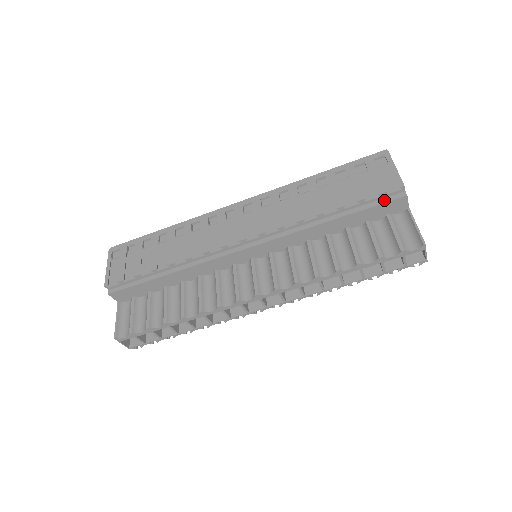
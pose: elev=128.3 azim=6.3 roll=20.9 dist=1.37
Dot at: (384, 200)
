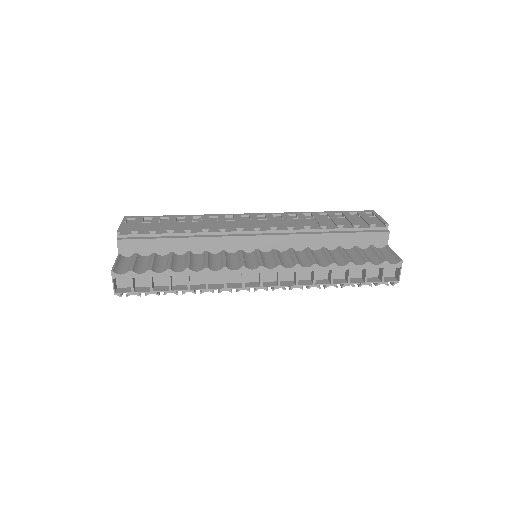
Dot at: (372, 231)
